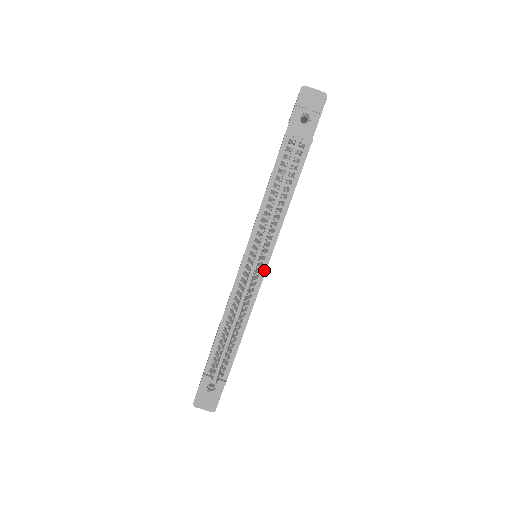
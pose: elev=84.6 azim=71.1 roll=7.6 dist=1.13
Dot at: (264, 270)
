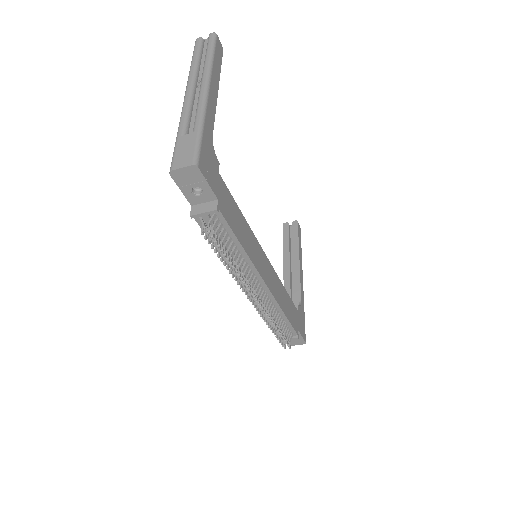
Dot at: (265, 286)
